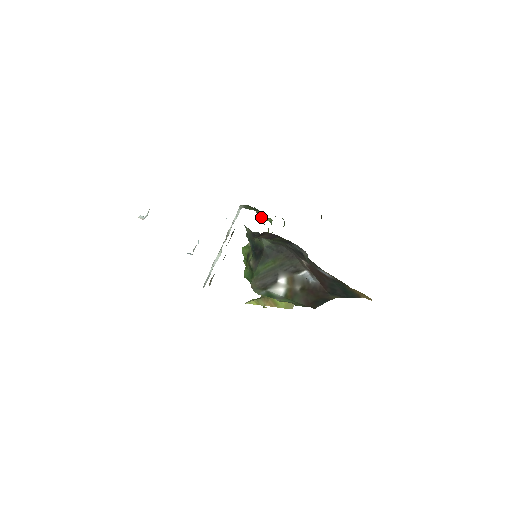
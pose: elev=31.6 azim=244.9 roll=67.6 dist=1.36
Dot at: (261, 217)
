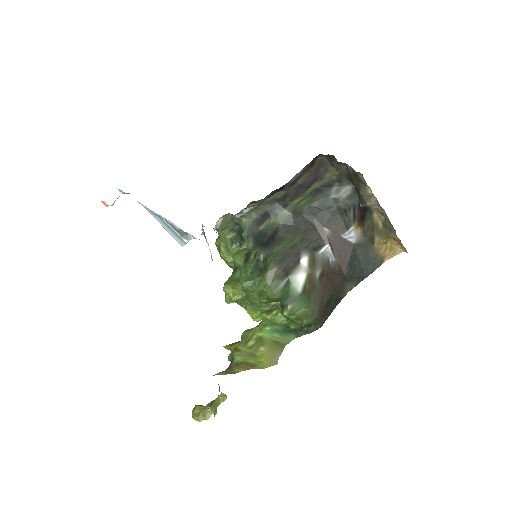
Dot at: (237, 238)
